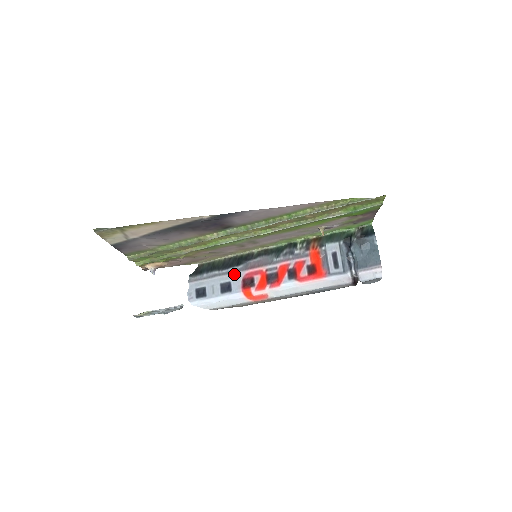
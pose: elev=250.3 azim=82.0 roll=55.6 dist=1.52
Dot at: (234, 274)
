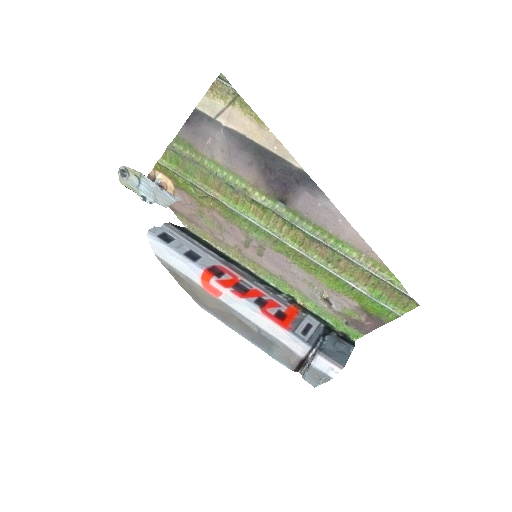
Dot at: (210, 257)
